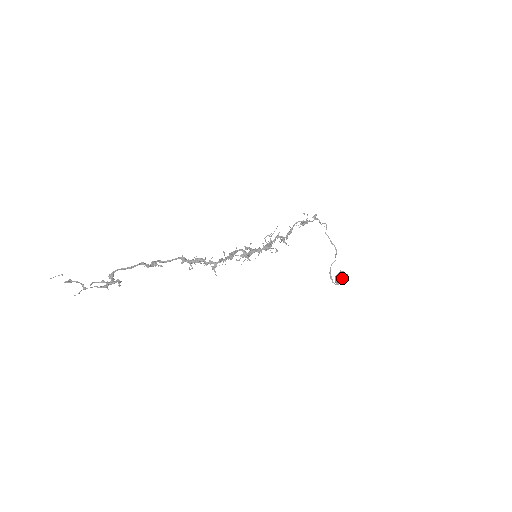
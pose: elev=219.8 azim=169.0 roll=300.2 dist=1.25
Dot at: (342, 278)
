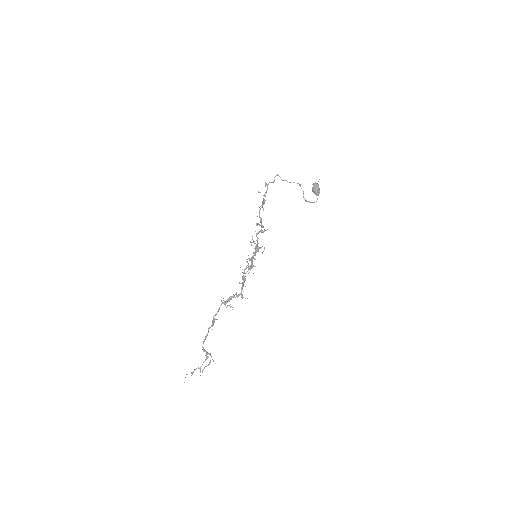
Dot at: (317, 191)
